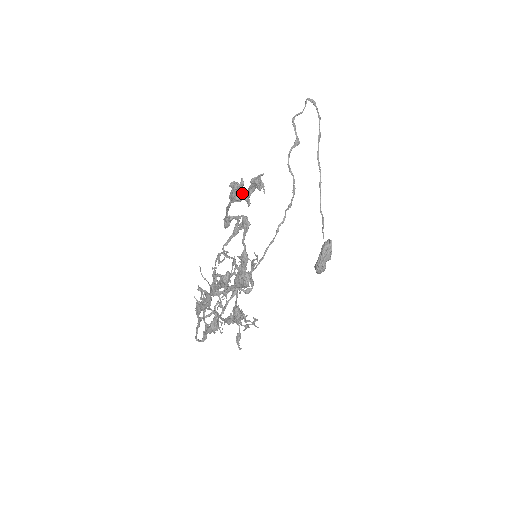
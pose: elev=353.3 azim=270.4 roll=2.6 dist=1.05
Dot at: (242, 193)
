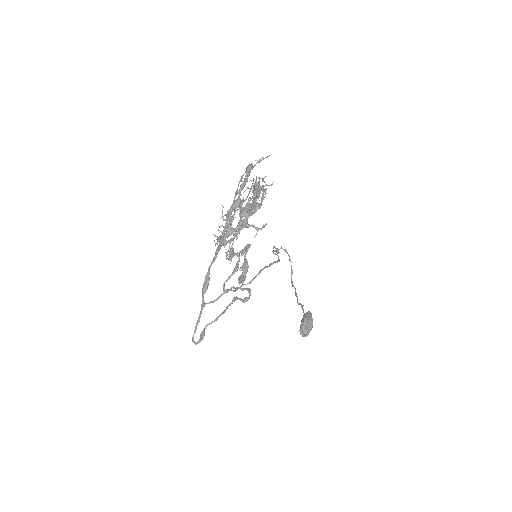
Dot at: (250, 204)
